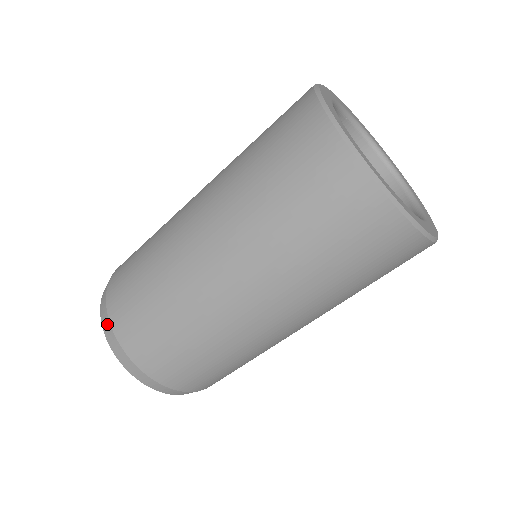
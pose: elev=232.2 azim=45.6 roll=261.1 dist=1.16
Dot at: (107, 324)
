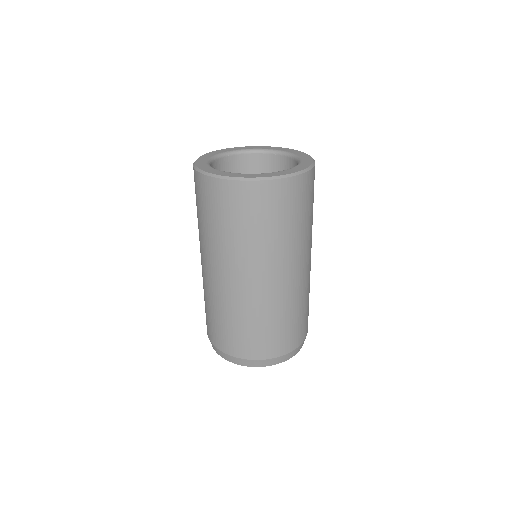
Dot at: occluded
